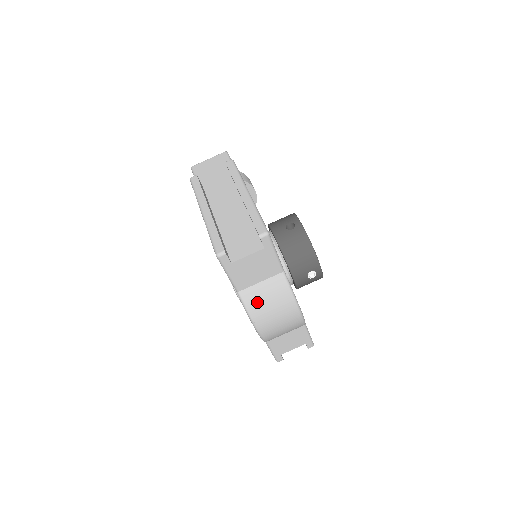
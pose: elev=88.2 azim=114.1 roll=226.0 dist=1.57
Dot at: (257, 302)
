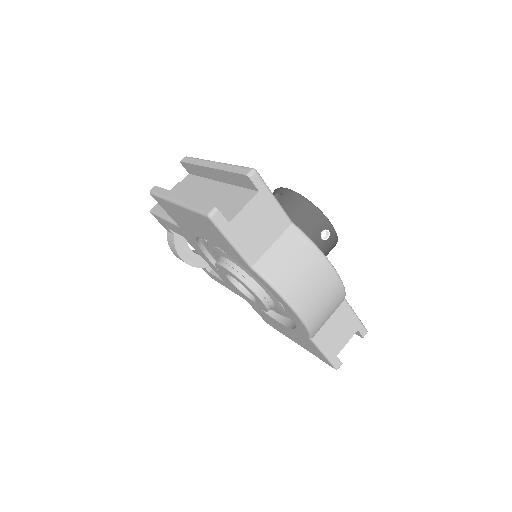
Dot at: (279, 270)
